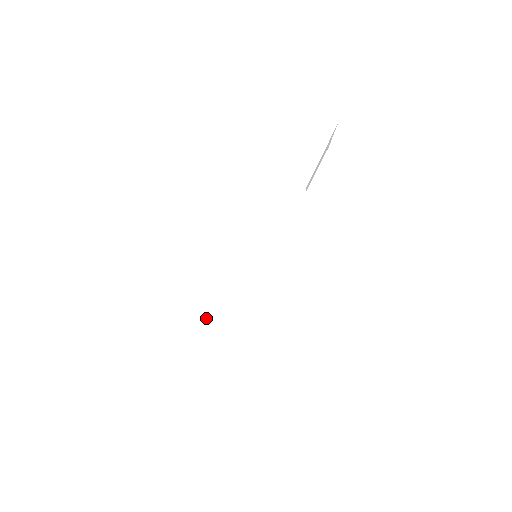
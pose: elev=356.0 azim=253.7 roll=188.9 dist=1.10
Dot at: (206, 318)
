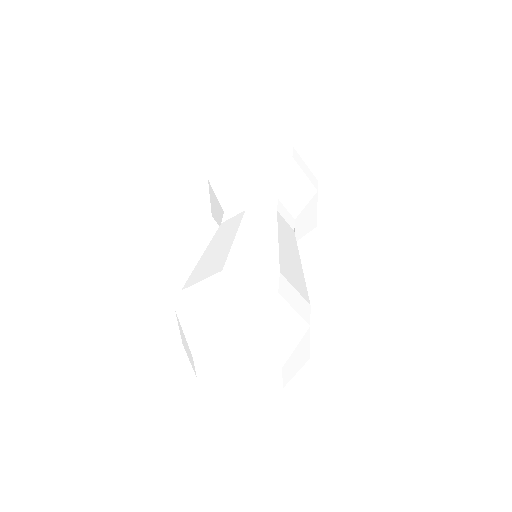
Dot at: (263, 248)
